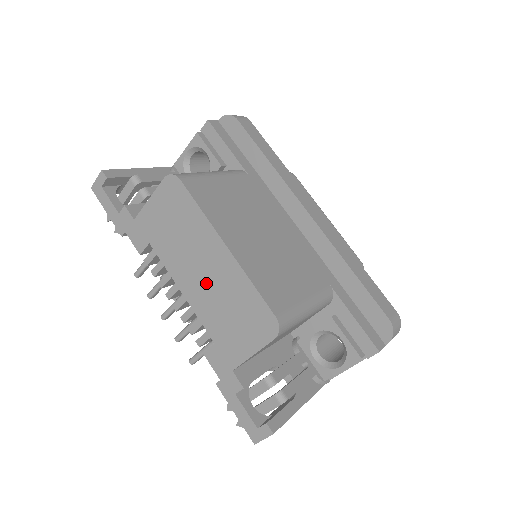
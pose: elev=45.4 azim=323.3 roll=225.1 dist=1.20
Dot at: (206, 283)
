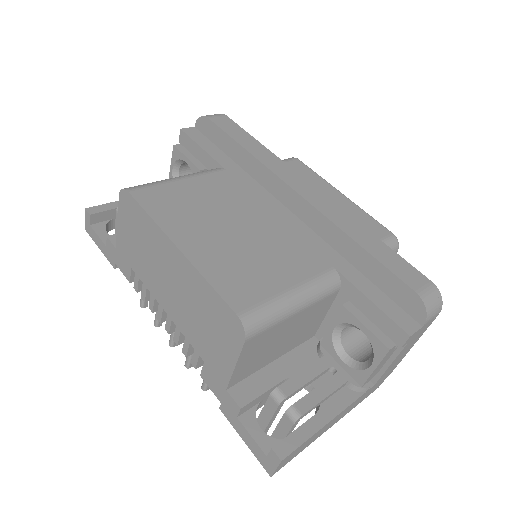
Dot at: (177, 295)
